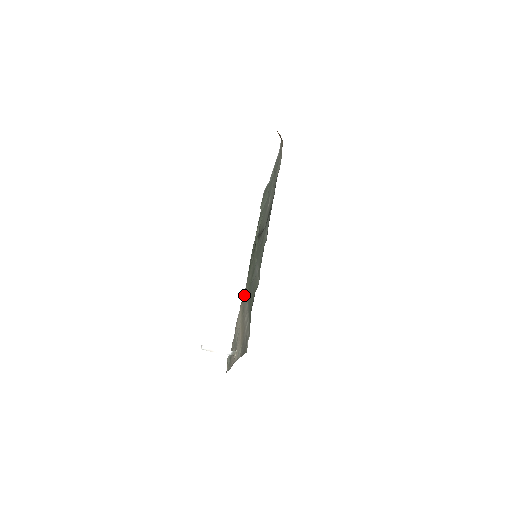
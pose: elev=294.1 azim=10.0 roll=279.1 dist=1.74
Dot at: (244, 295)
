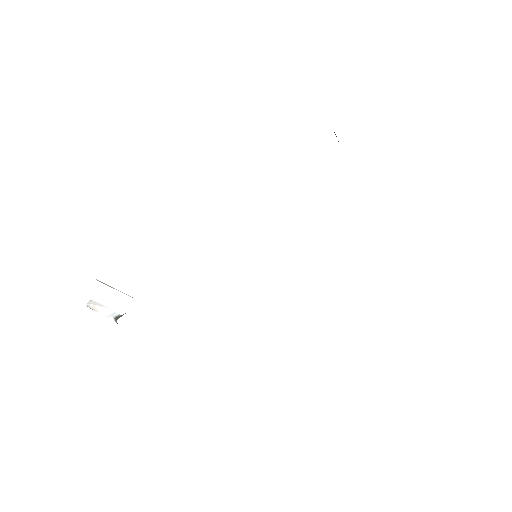
Dot at: occluded
